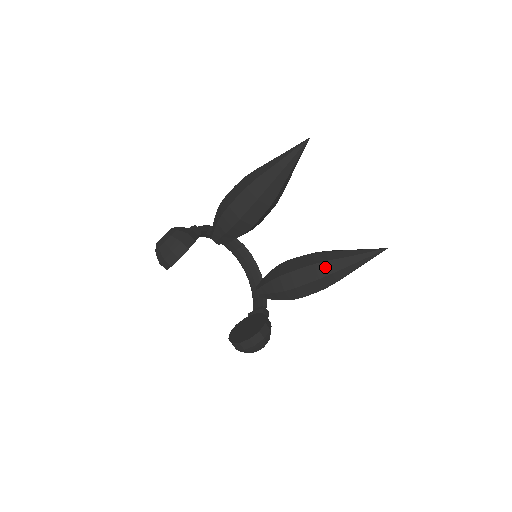
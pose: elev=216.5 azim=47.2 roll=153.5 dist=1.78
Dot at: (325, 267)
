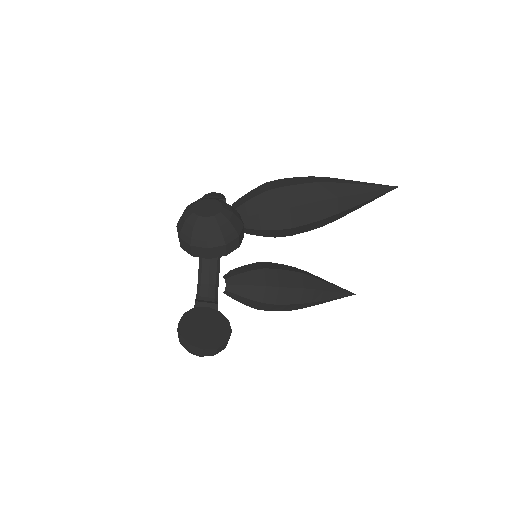
Dot at: (310, 294)
